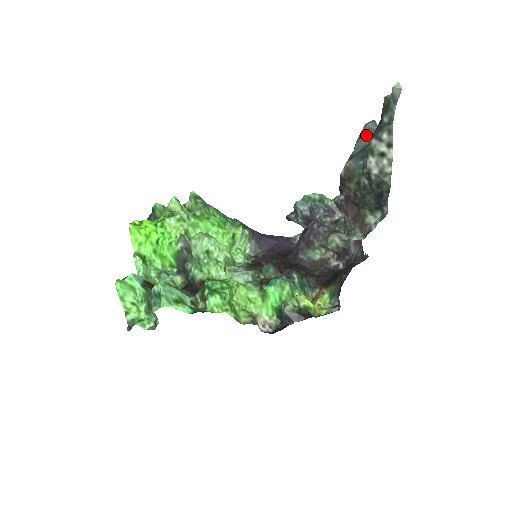
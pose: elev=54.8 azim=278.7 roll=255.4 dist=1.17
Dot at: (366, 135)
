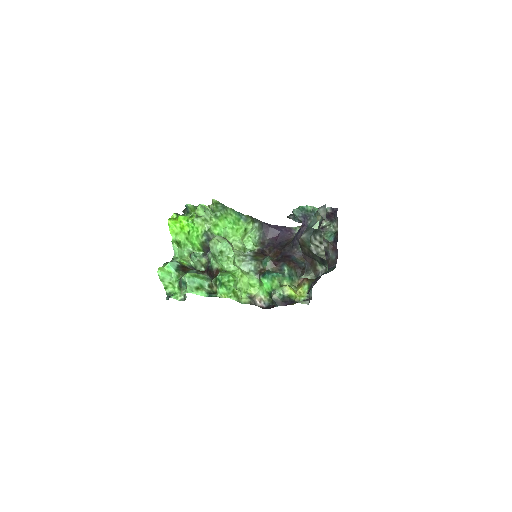
Dot at: occluded
